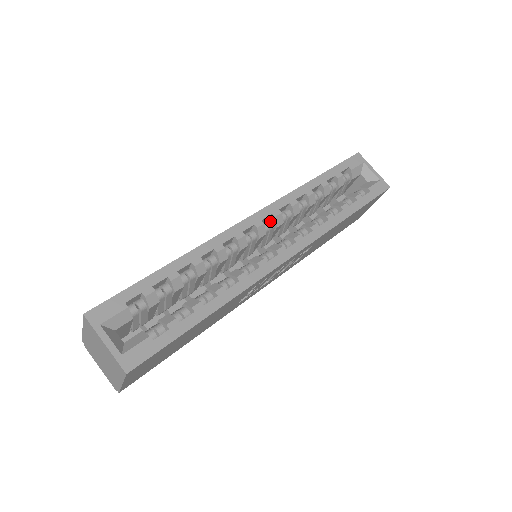
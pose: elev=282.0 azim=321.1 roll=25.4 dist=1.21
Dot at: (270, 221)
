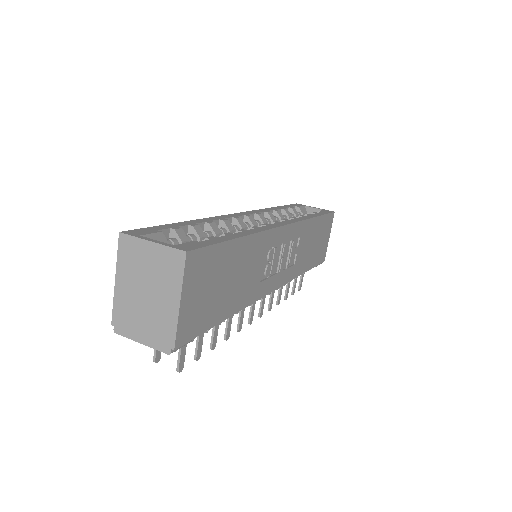
Dot at: (255, 220)
